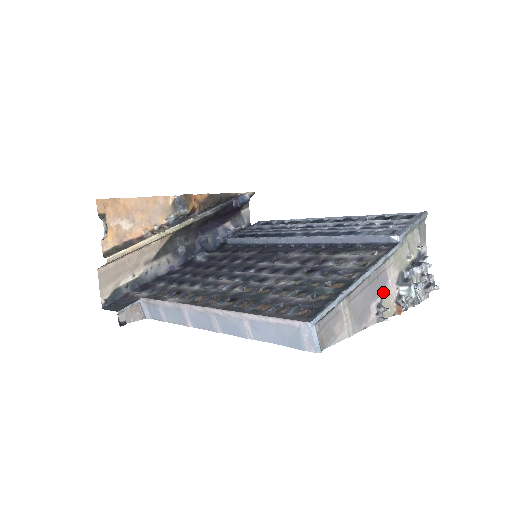
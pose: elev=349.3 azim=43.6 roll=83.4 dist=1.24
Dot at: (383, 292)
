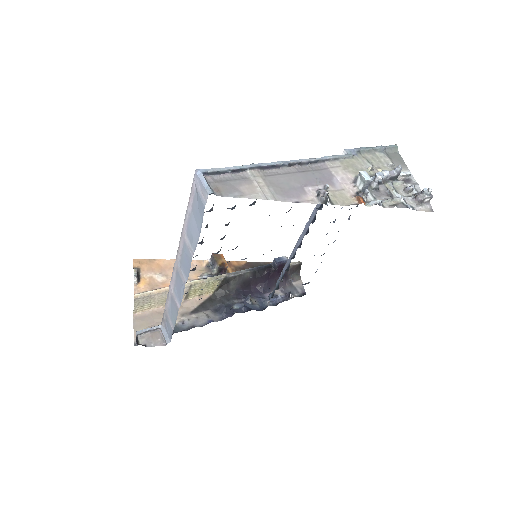
Dot at: (328, 184)
